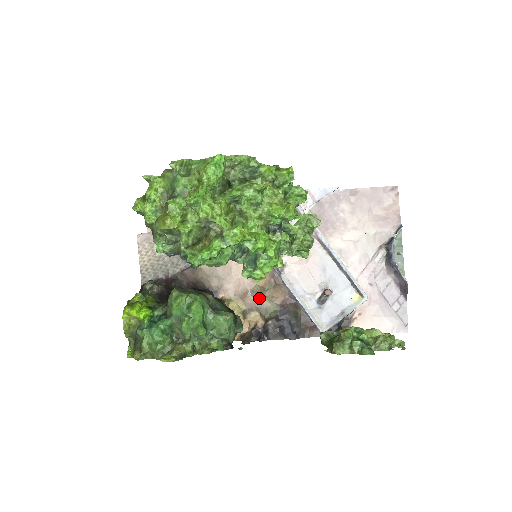
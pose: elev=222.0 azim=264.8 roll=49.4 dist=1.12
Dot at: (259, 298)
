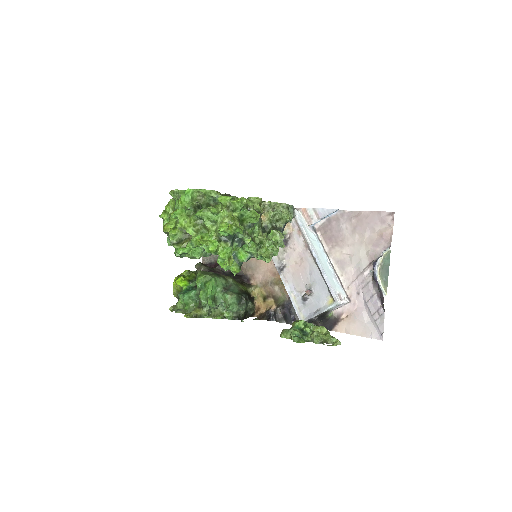
Dot at: (275, 288)
